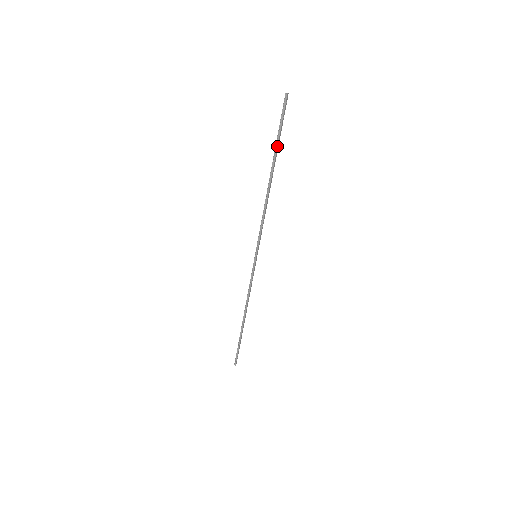
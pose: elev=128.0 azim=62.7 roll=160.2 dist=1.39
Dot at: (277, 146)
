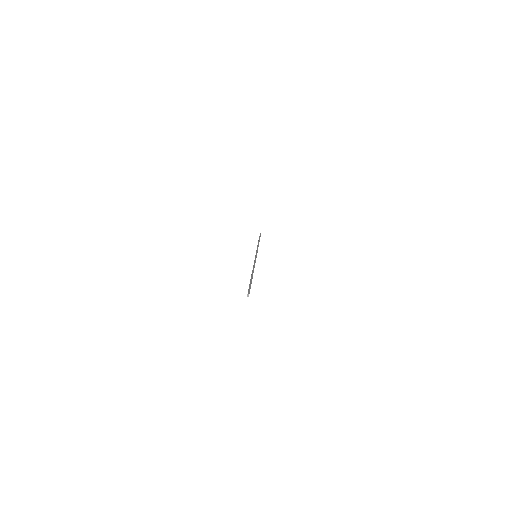
Dot at: occluded
